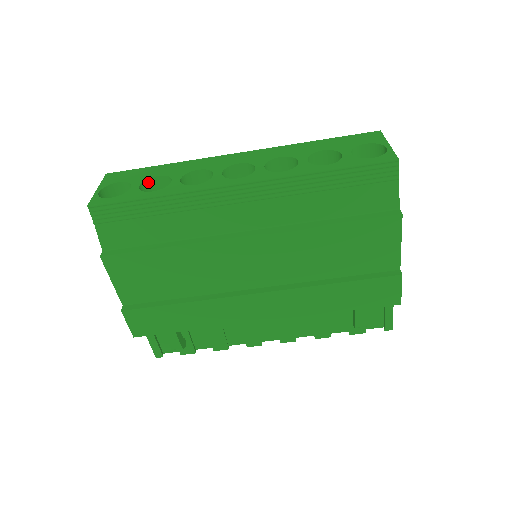
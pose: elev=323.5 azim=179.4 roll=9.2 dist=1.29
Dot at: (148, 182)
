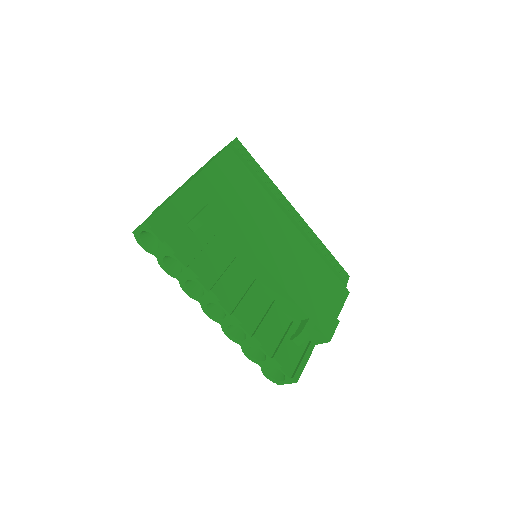
Dot at: occluded
